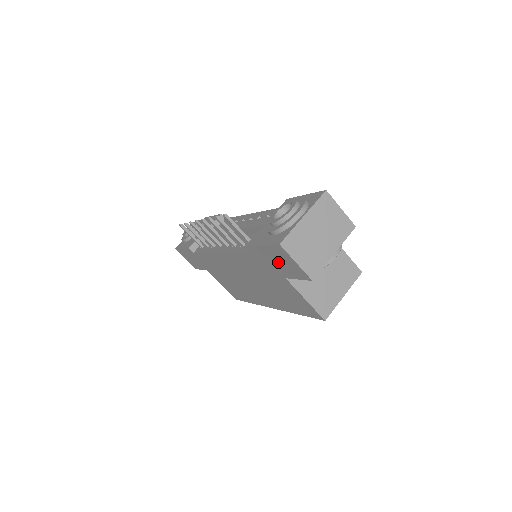
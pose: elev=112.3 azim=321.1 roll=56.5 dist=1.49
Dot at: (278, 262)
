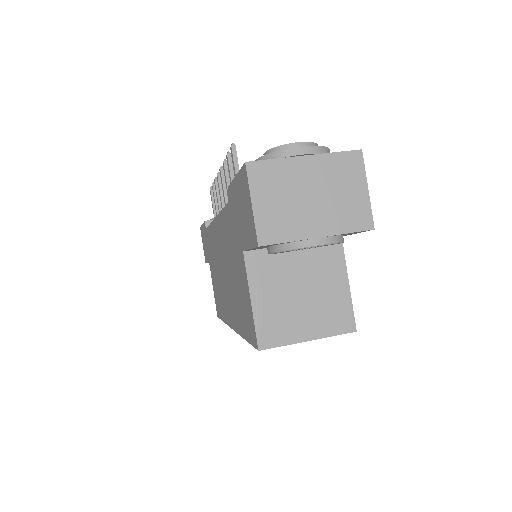
Dot at: (242, 212)
